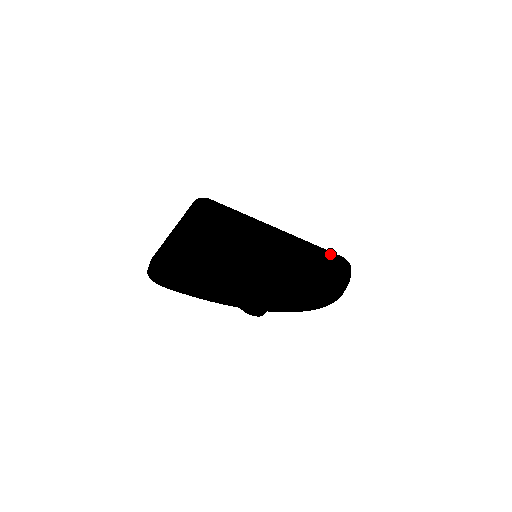
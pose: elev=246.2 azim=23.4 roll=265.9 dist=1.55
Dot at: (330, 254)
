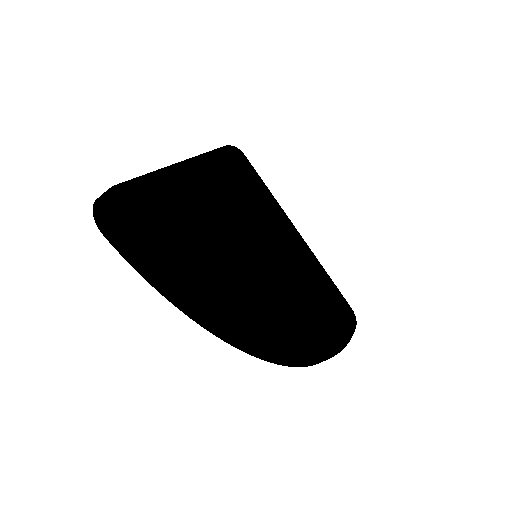
Dot at: (342, 300)
